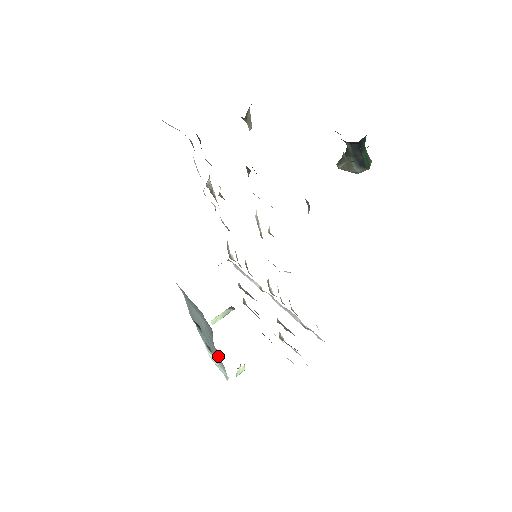
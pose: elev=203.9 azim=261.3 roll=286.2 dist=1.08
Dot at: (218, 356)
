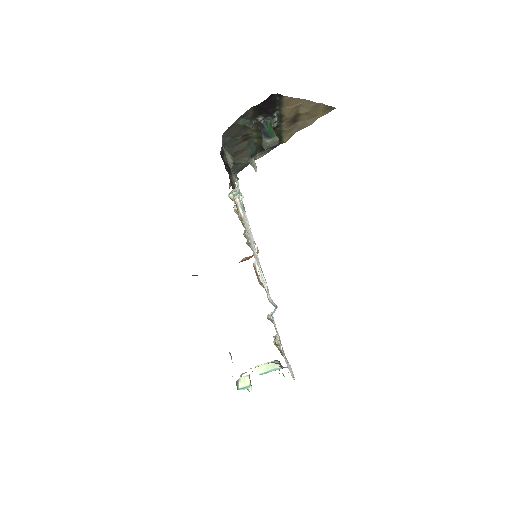
Dot at: occluded
